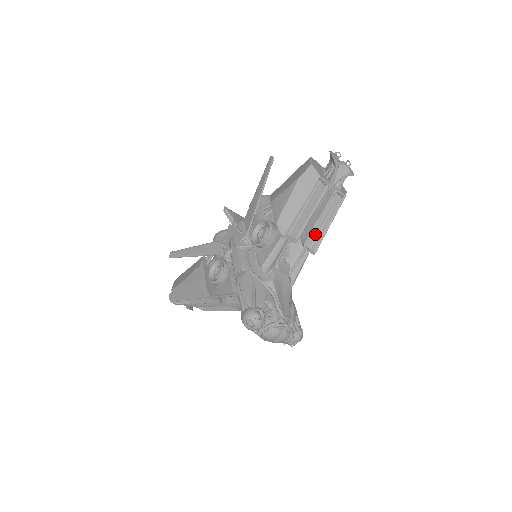
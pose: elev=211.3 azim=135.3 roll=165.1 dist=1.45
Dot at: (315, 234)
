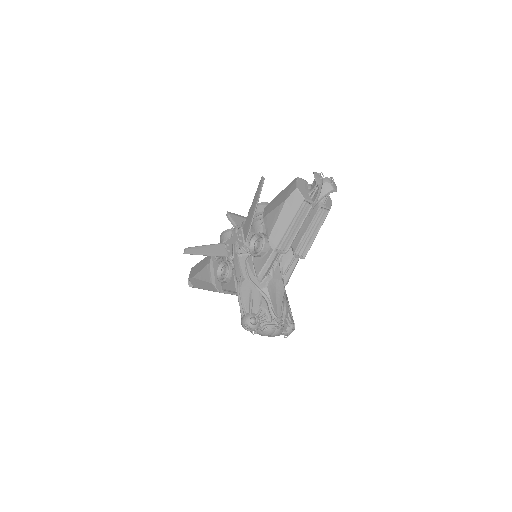
Dot at: (304, 243)
